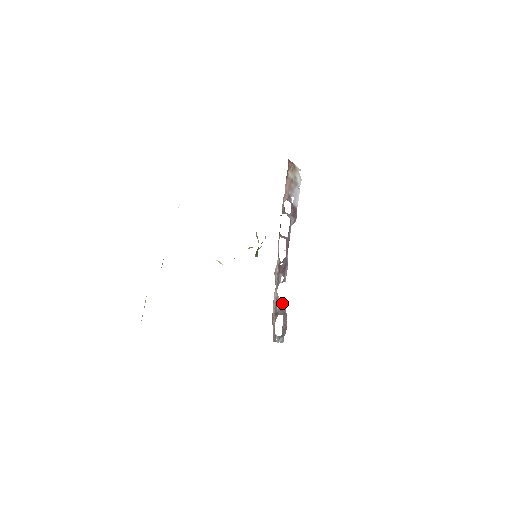
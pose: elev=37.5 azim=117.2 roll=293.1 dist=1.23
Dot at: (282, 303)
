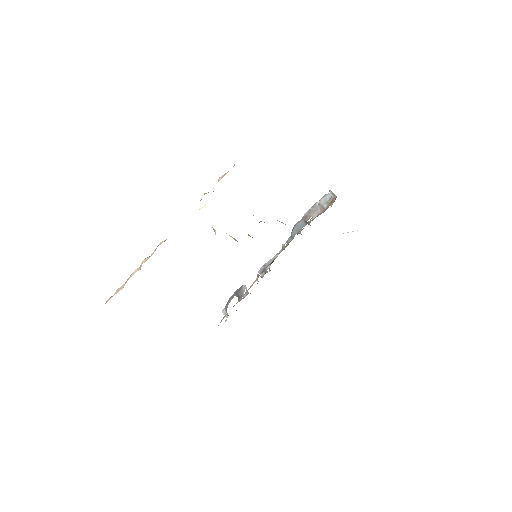
Dot at: (244, 290)
